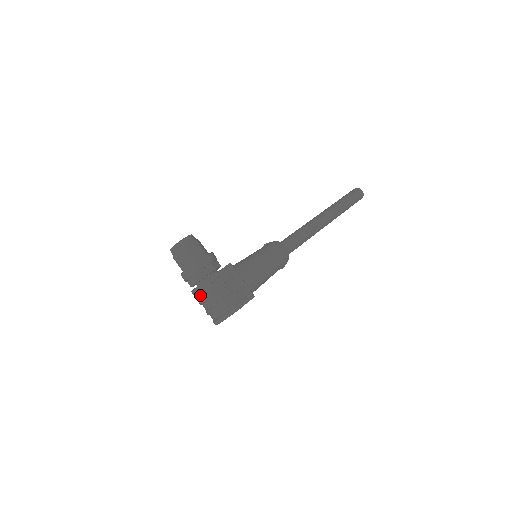
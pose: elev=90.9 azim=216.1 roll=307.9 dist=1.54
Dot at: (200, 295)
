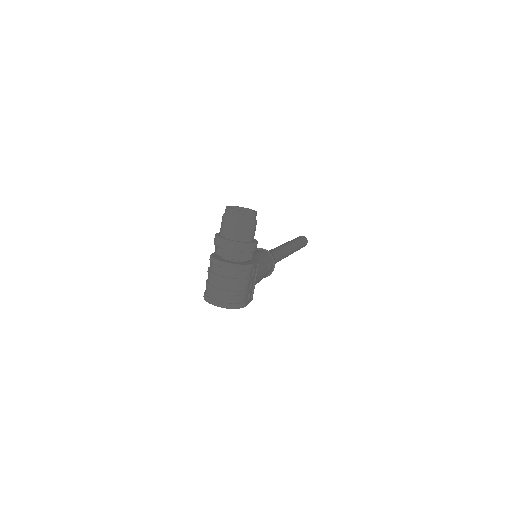
Dot at: (226, 271)
